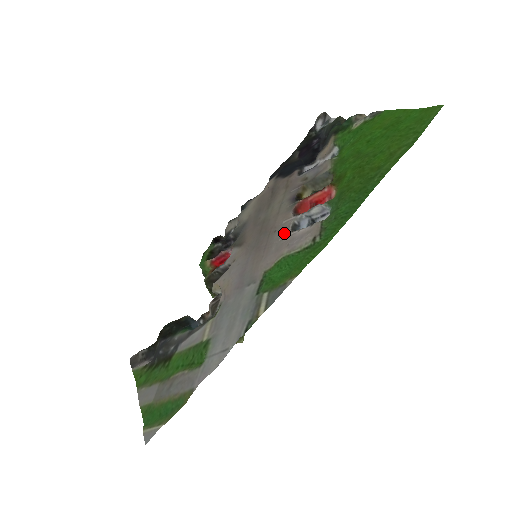
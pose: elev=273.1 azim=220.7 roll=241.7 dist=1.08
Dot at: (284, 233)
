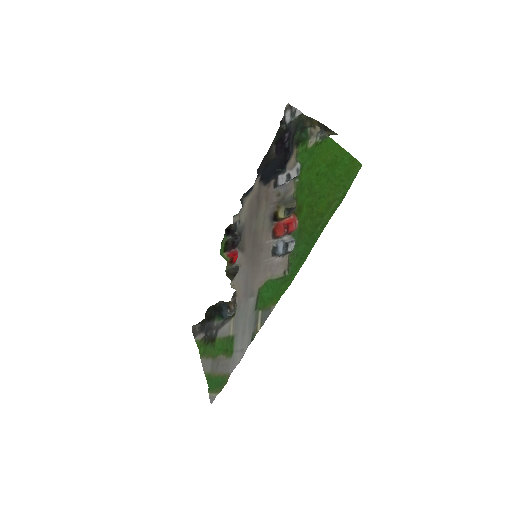
Dot at: (267, 255)
